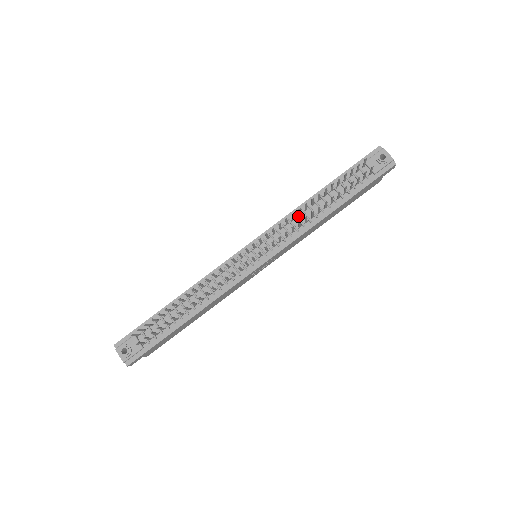
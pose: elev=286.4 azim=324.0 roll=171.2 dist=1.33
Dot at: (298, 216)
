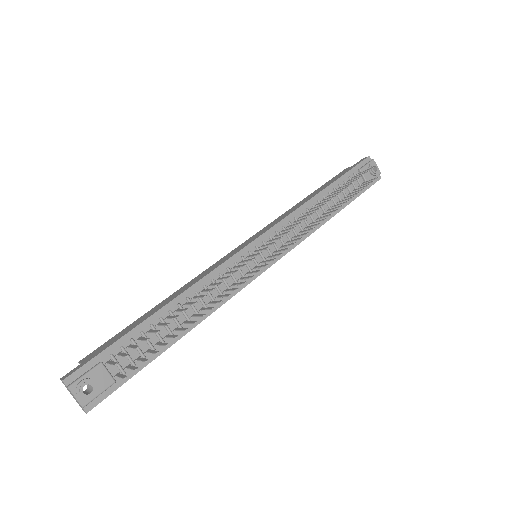
Dot at: (303, 215)
